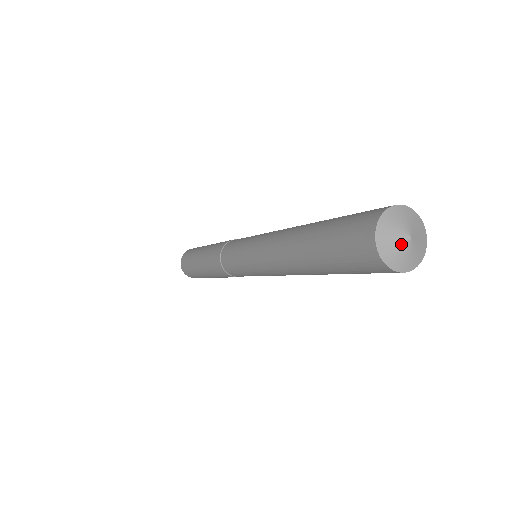
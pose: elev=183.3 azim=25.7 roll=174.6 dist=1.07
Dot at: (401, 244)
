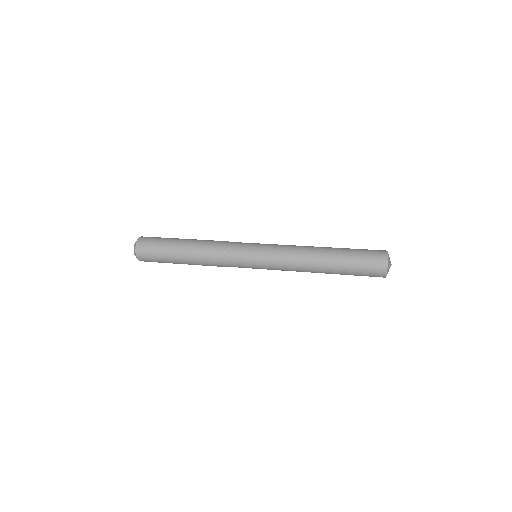
Dot at: (390, 264)
